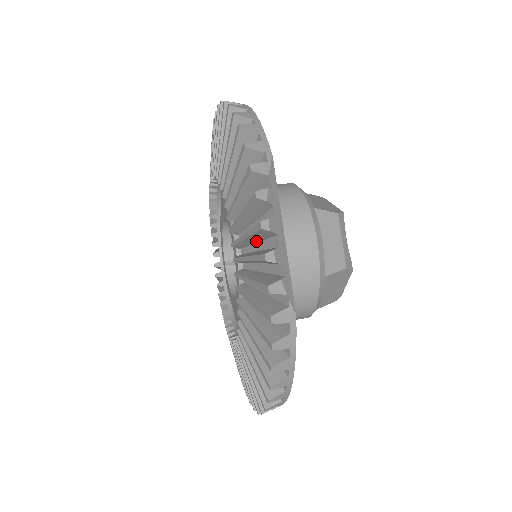
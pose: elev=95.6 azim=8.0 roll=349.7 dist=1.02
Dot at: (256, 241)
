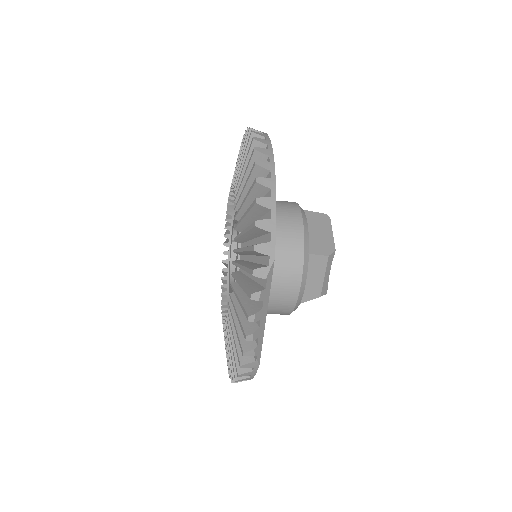
Dot at: occluded
